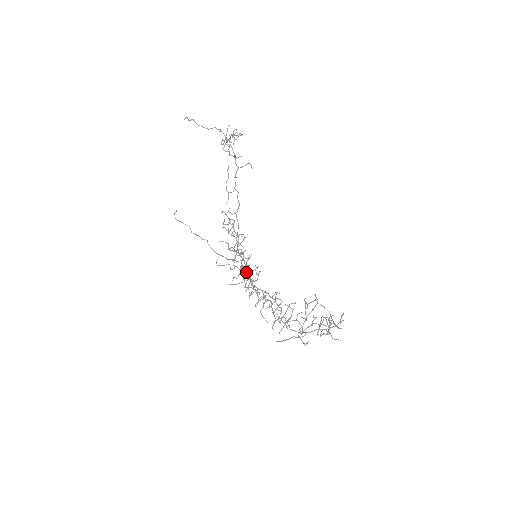
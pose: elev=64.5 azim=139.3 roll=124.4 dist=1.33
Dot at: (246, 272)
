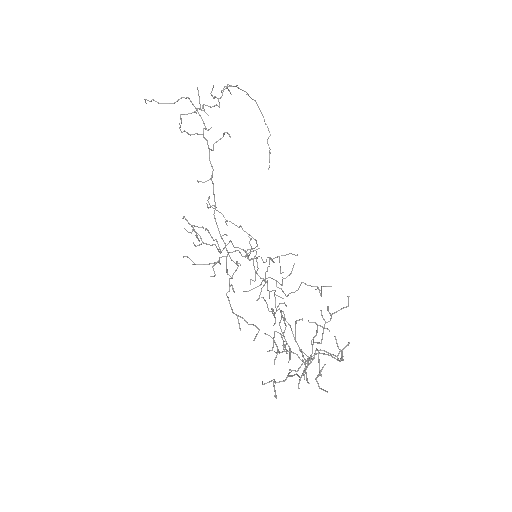
Dot at: occluded
